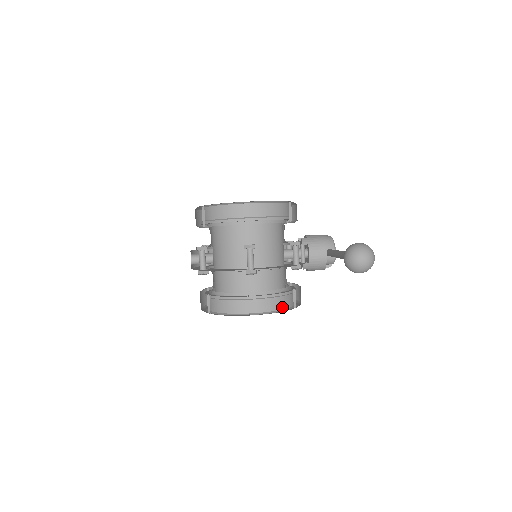
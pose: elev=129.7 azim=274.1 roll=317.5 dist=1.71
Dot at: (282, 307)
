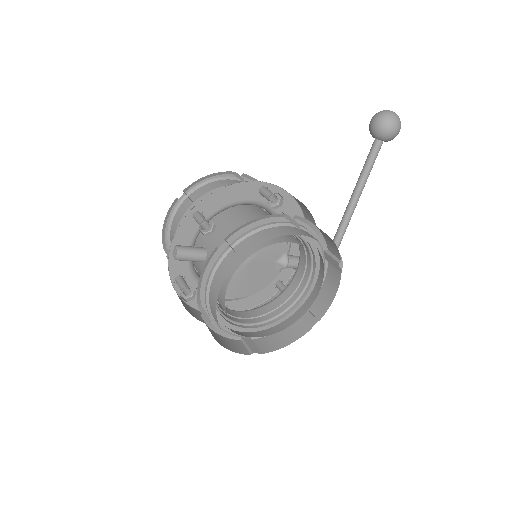
Dot at: occluded
